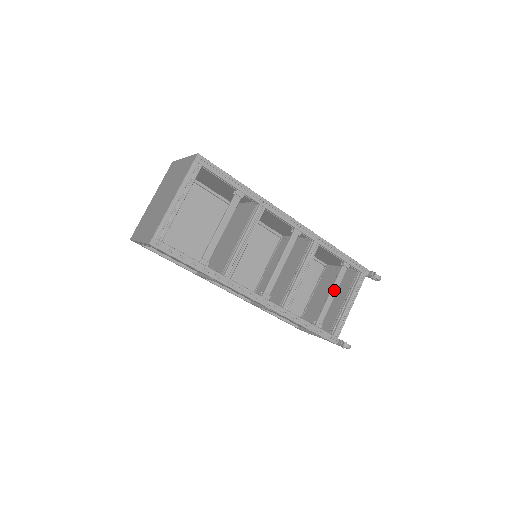
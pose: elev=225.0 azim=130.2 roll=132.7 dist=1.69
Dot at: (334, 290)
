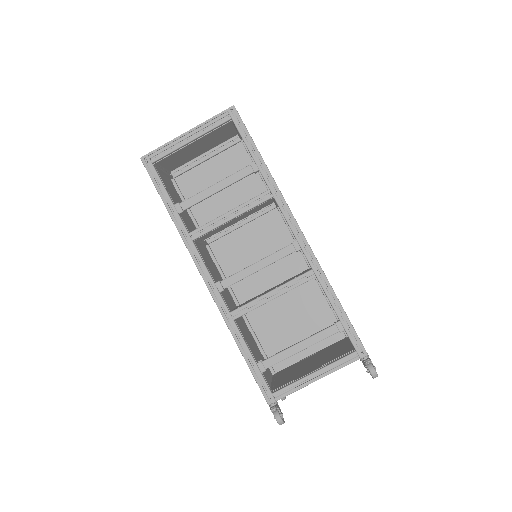
Dot at: (306, 343)
